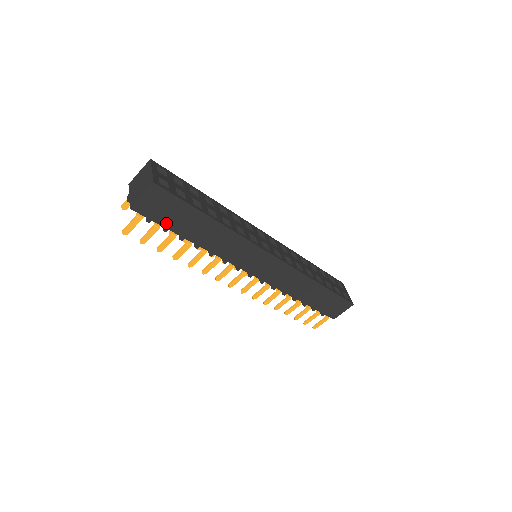
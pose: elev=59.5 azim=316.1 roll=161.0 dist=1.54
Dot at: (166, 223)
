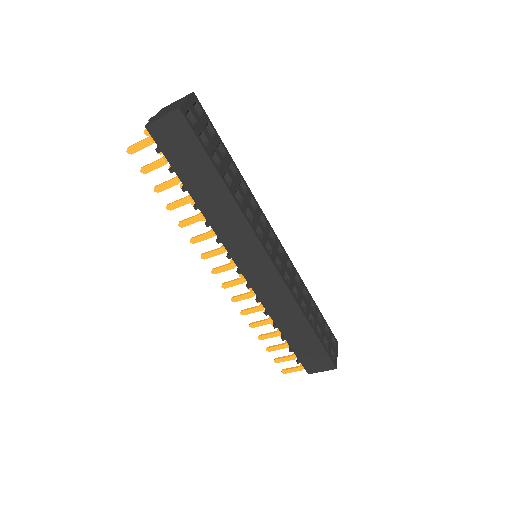
Dot at: (175, 162)
